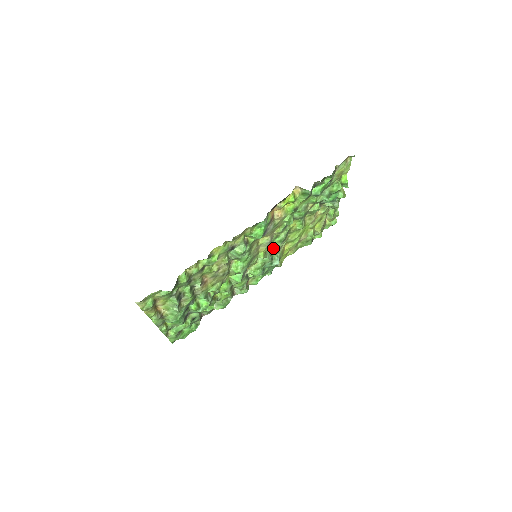
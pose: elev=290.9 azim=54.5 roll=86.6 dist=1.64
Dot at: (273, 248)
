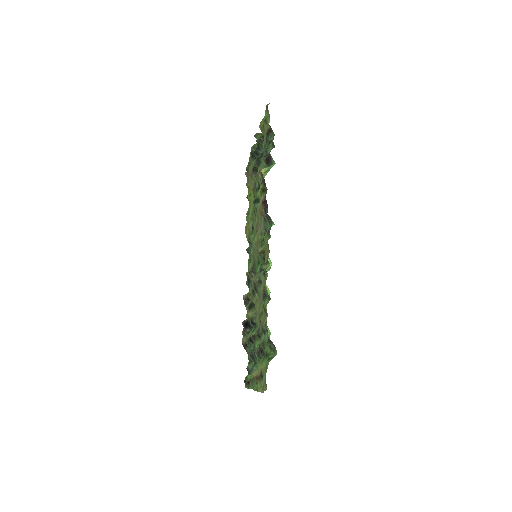
Dot at: occluded
